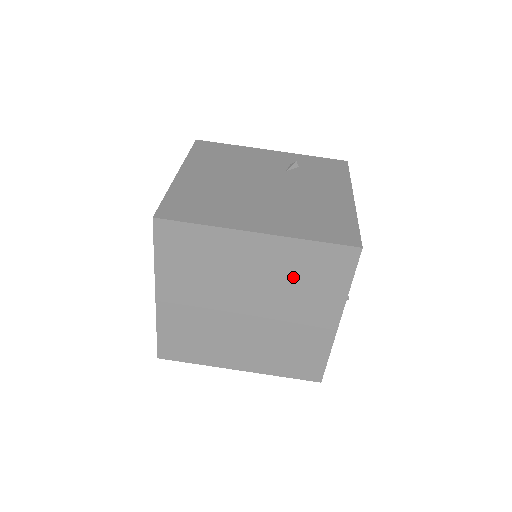
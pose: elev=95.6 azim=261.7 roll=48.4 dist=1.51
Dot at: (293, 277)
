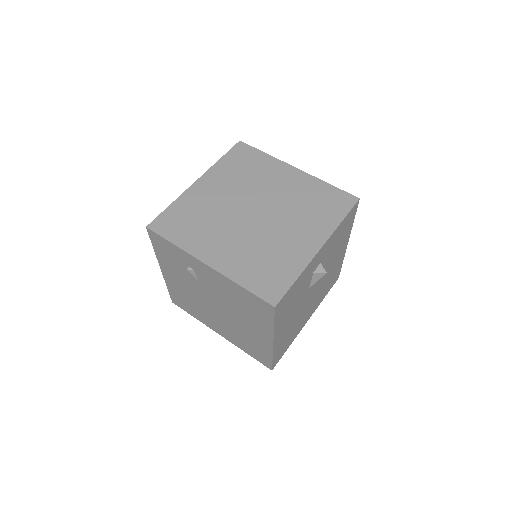
Dot at: (304, 201)
